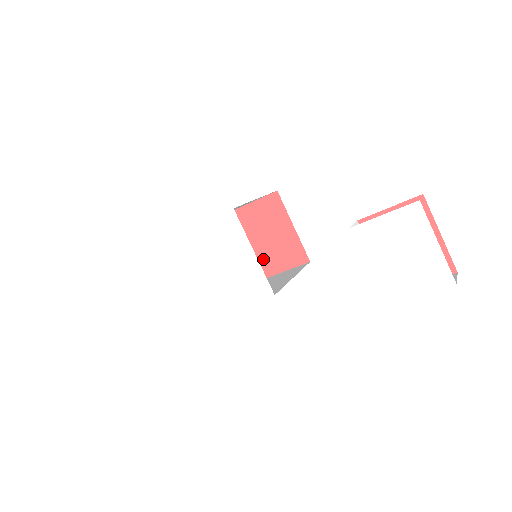
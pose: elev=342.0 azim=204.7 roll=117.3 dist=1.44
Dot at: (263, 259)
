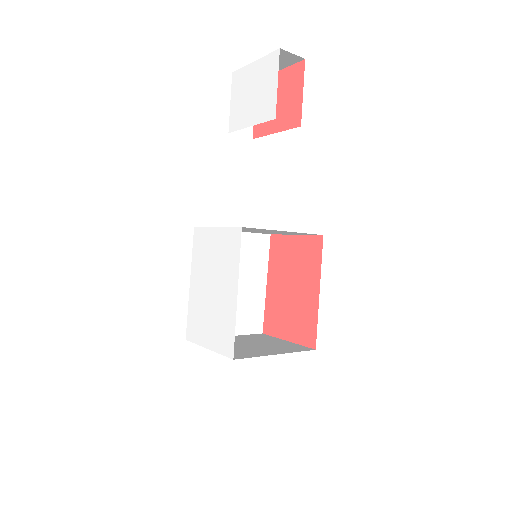
Dot at: (305, 284)
